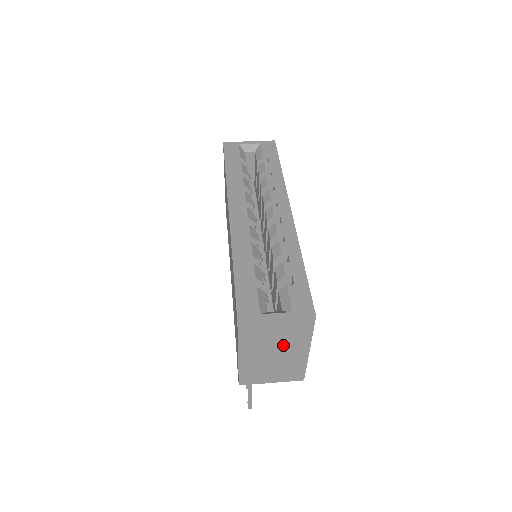
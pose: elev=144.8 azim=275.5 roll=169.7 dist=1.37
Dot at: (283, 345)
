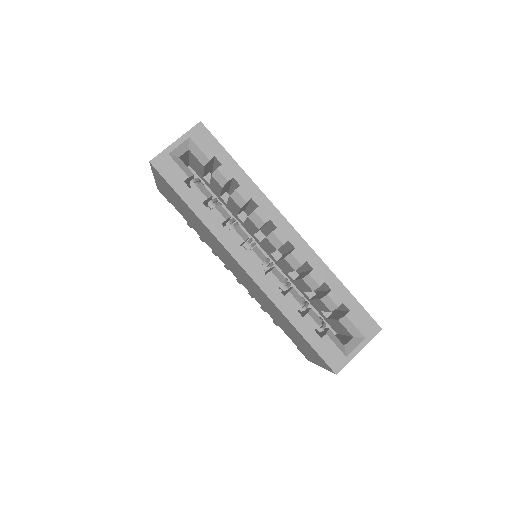
Dot at: occluded
